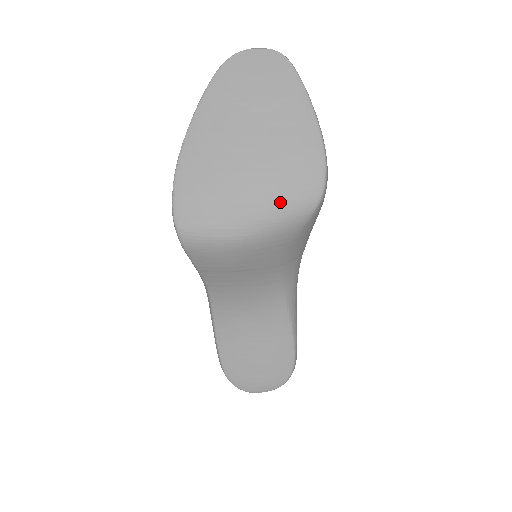
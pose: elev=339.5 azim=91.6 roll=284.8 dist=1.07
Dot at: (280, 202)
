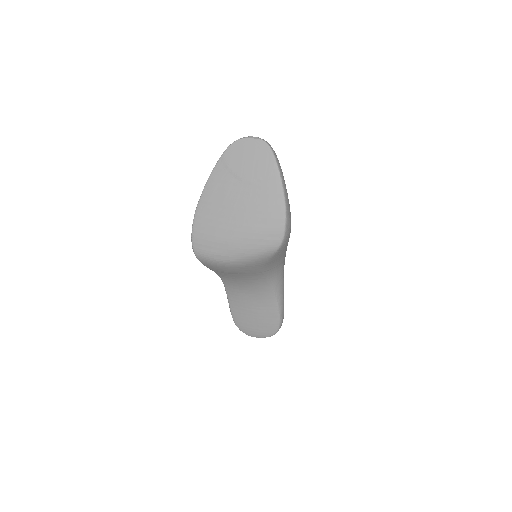
Dot at: (254, 244)
